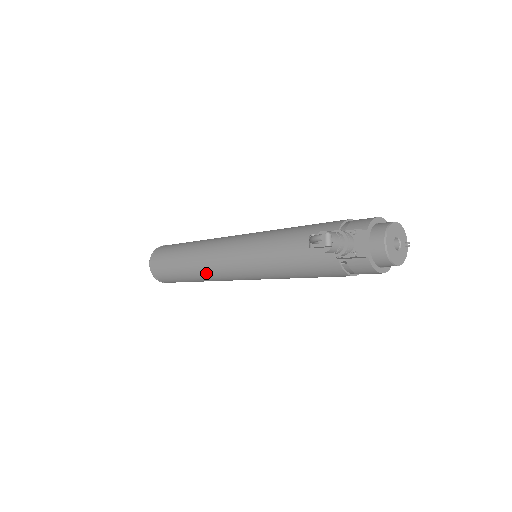
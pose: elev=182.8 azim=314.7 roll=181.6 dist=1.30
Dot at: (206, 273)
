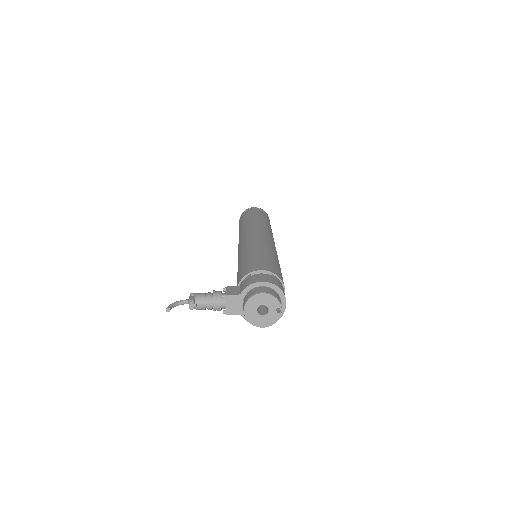
Dot at: occluded
